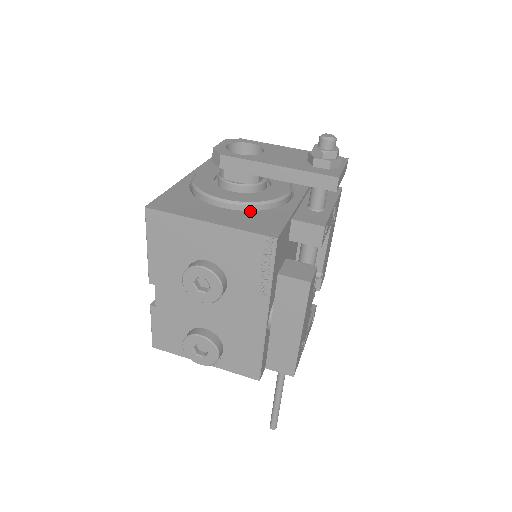
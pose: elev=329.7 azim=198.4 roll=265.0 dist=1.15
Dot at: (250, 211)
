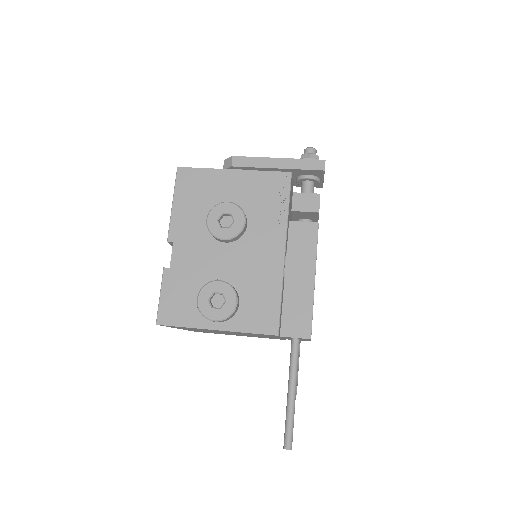
Dot at: occluded
